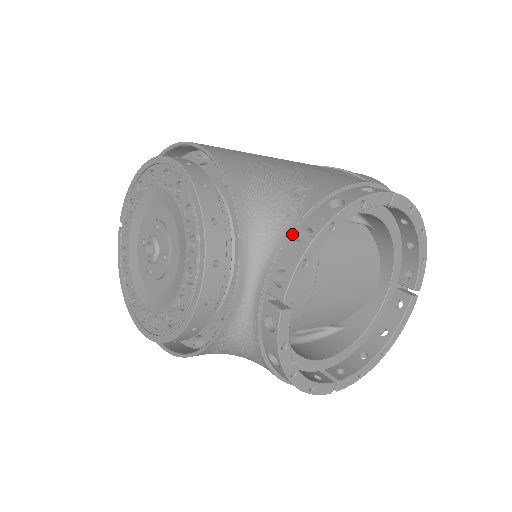
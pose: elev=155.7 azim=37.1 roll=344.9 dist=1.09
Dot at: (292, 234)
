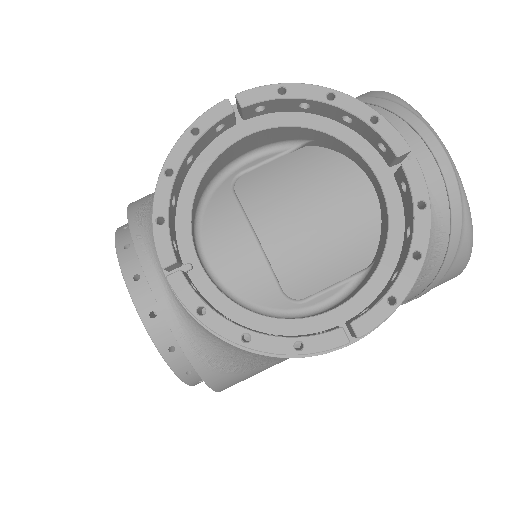
Dot at: occluded
